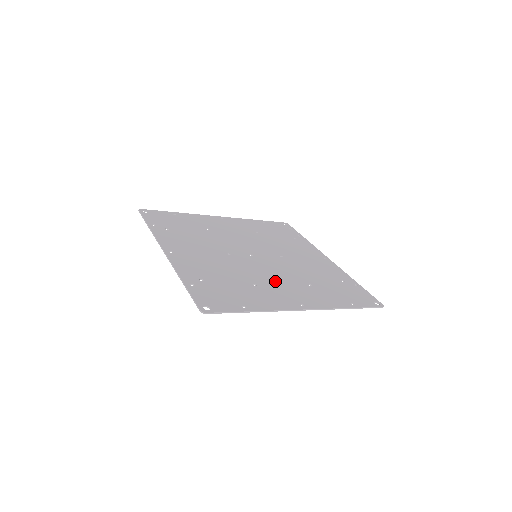
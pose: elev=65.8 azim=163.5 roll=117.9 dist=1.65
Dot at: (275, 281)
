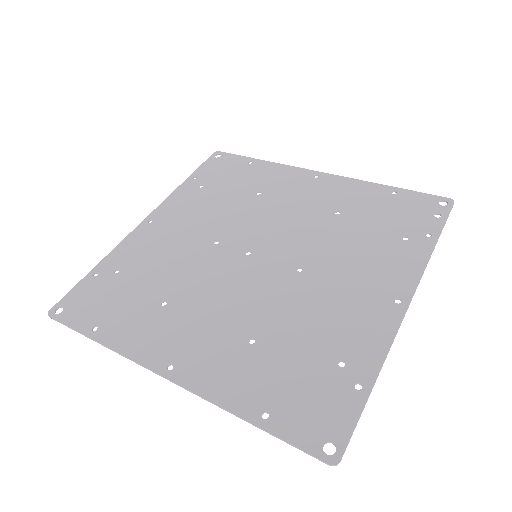
Dot at: (204, 309)
